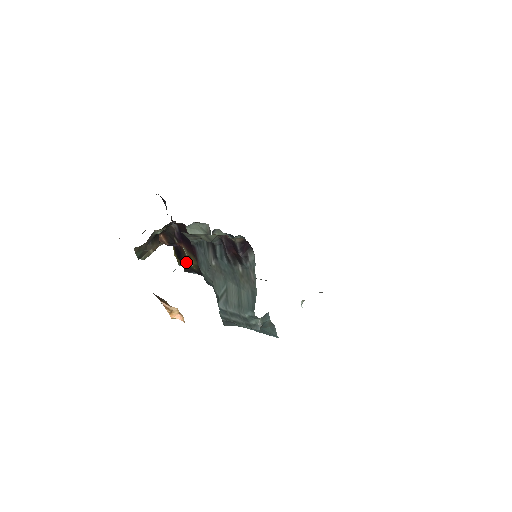
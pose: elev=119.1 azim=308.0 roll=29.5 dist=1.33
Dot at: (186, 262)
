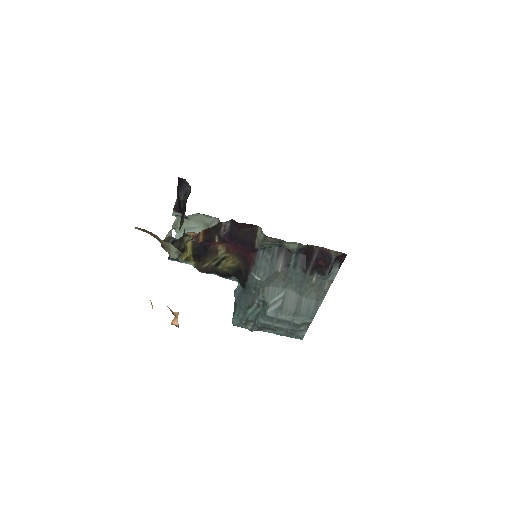
Dot at: (211, 262)
